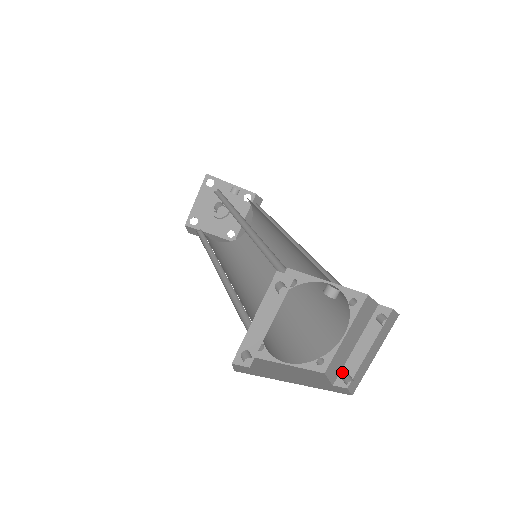
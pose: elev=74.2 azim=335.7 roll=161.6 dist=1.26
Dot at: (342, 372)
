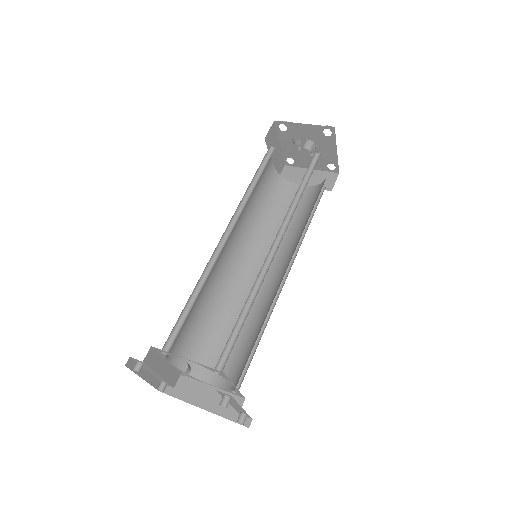
Dot at: (237, 411)
